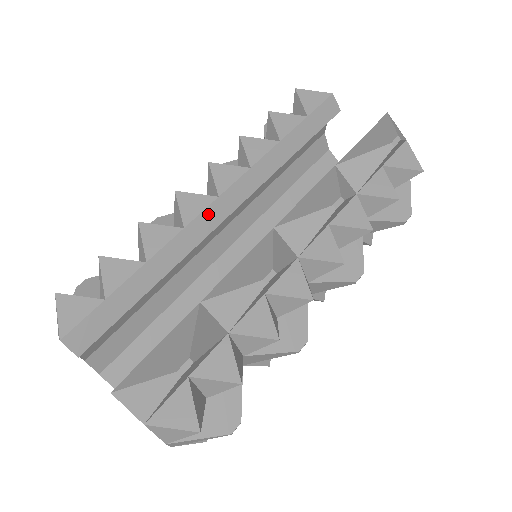
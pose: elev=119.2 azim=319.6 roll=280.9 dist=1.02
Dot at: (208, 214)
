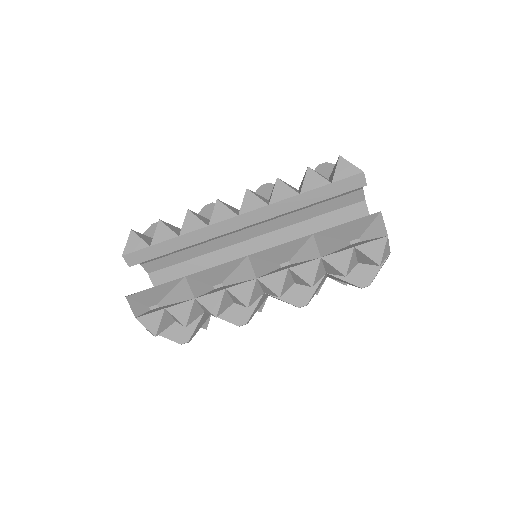
Dot at: (227, 223)
